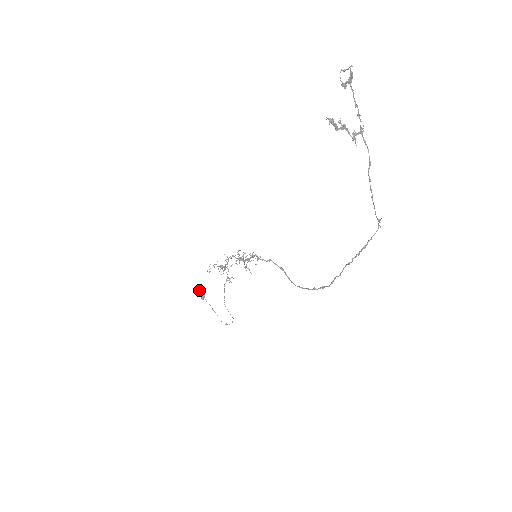
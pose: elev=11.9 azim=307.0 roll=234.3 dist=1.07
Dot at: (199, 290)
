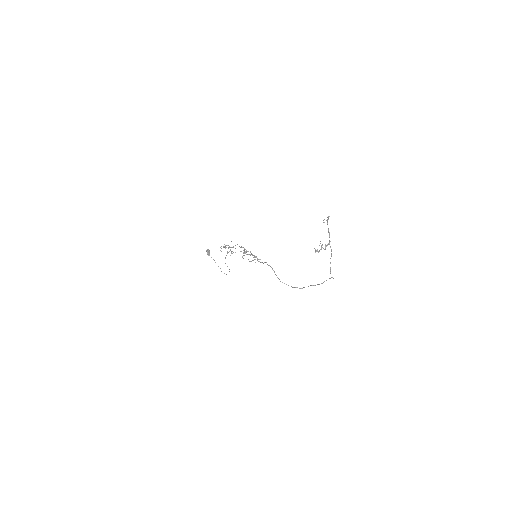
Dot at: (207, 251)
